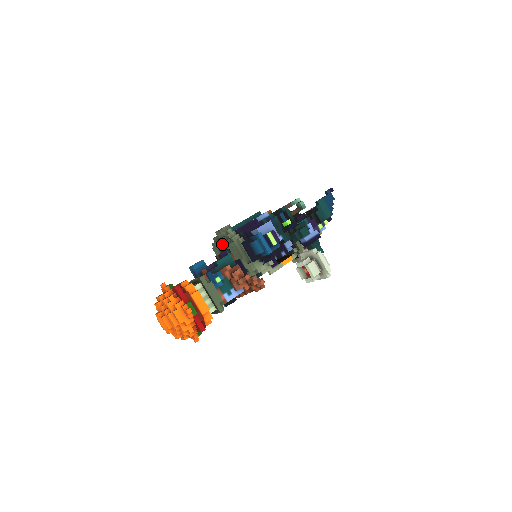
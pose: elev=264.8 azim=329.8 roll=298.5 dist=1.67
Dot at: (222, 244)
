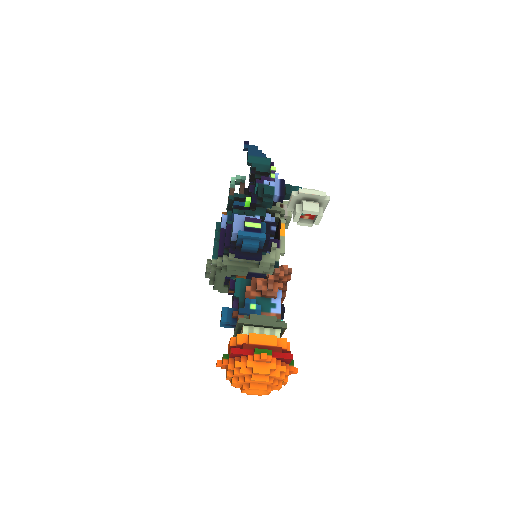
Dot at: (221, 279)
